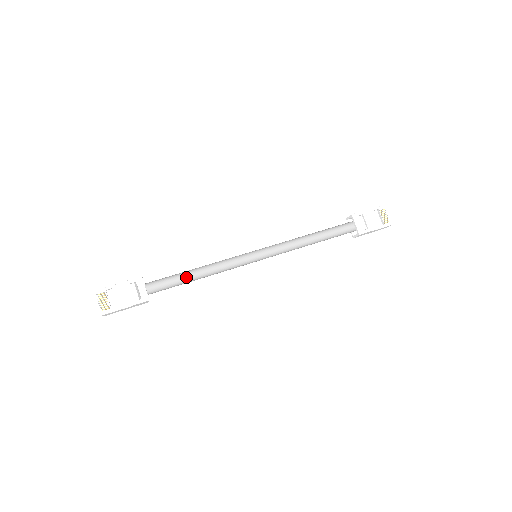
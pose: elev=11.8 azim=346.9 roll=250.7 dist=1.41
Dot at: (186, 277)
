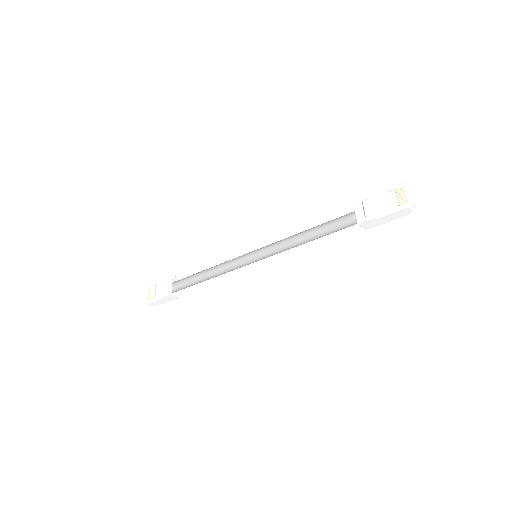
Dot at: (198, 276)
